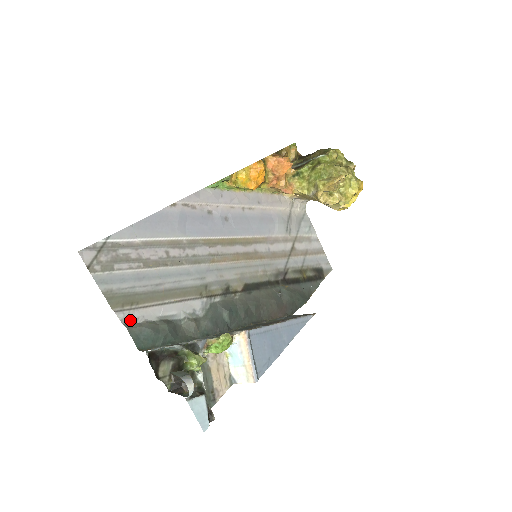
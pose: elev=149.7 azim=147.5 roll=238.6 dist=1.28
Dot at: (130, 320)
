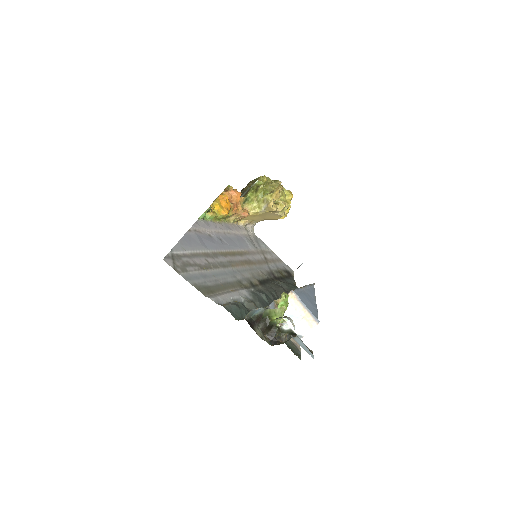
Dot at: (219, 302)
